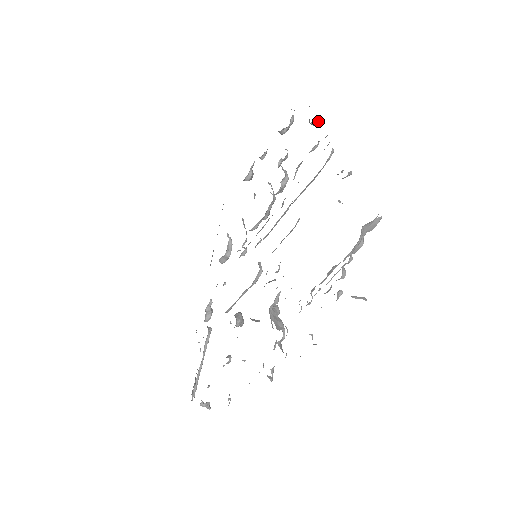
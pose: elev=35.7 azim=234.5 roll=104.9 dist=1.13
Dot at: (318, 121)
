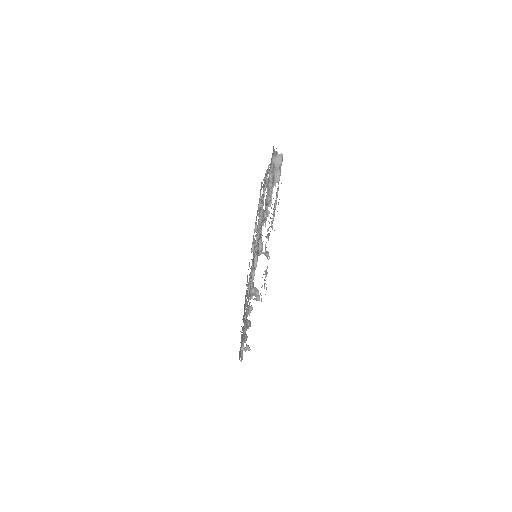
Dot at: occluded
